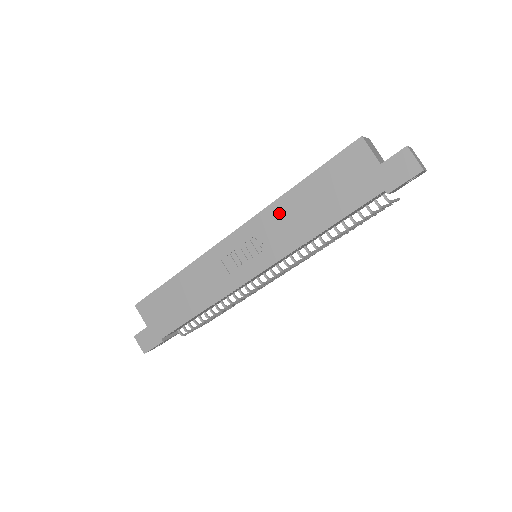
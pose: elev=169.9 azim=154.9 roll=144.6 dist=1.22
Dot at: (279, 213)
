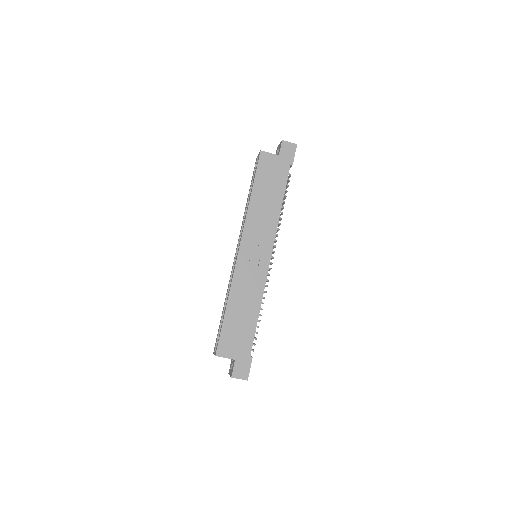
Dot at: (254, 215)
